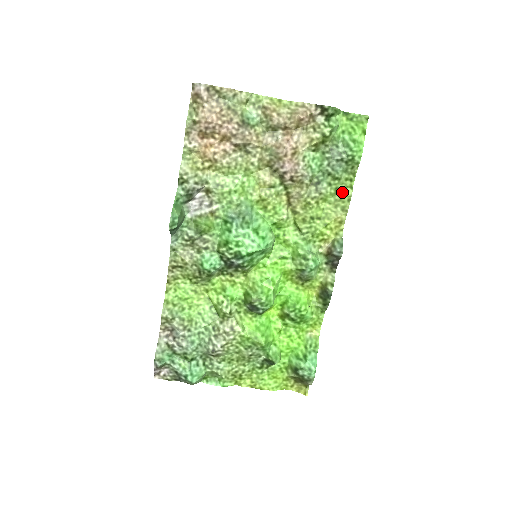
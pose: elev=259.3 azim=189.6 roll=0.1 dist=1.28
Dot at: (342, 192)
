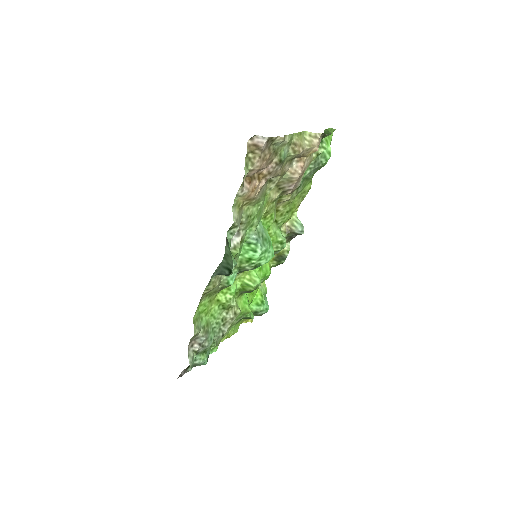
Dot at: (306, 187)
